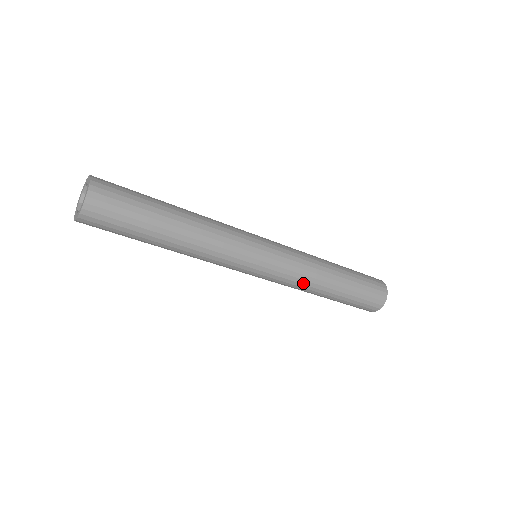
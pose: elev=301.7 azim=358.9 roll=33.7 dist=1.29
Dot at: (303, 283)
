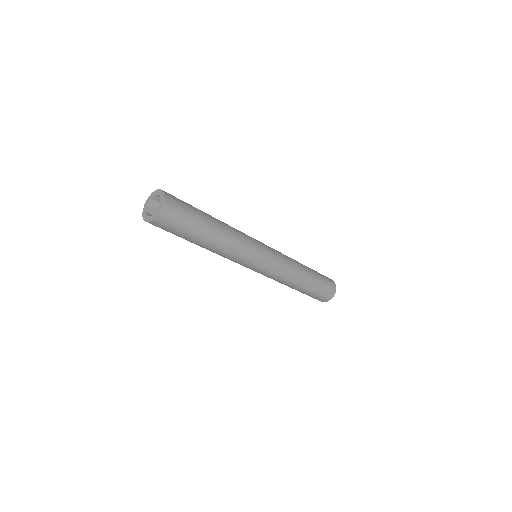
Dot at: (291, 266)
